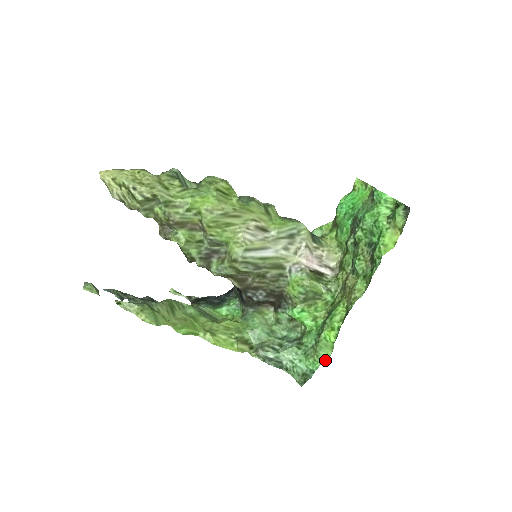
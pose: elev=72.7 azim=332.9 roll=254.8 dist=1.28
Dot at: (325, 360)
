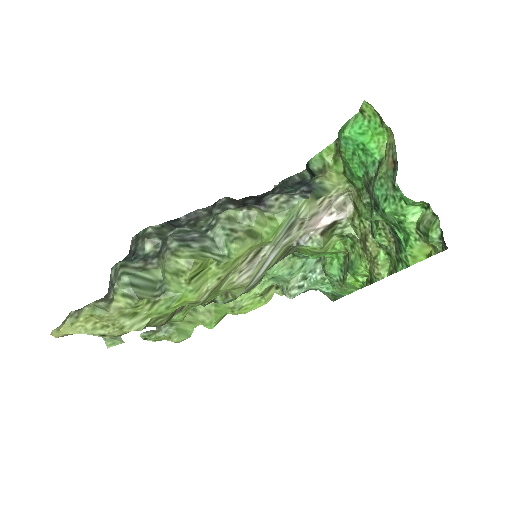
Dot at: (352, 292)
